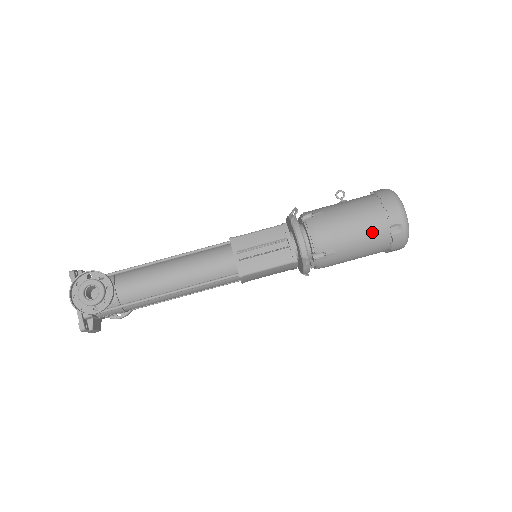
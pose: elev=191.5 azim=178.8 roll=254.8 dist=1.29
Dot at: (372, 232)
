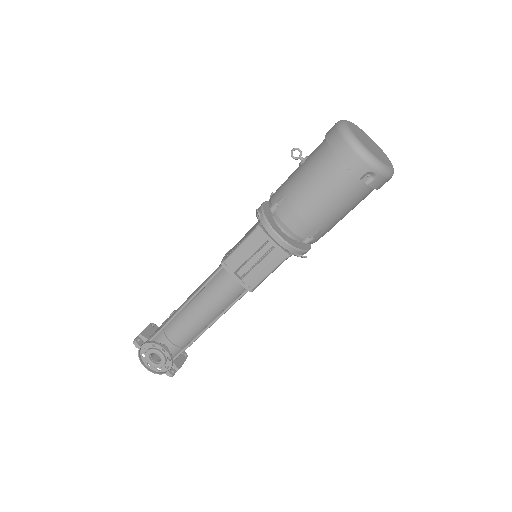
Dot at: (344, 195)
